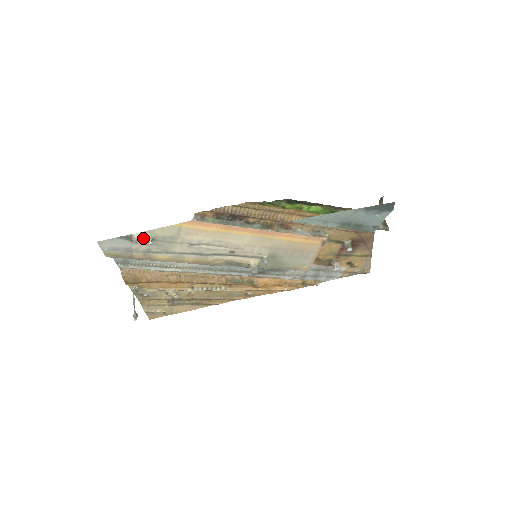
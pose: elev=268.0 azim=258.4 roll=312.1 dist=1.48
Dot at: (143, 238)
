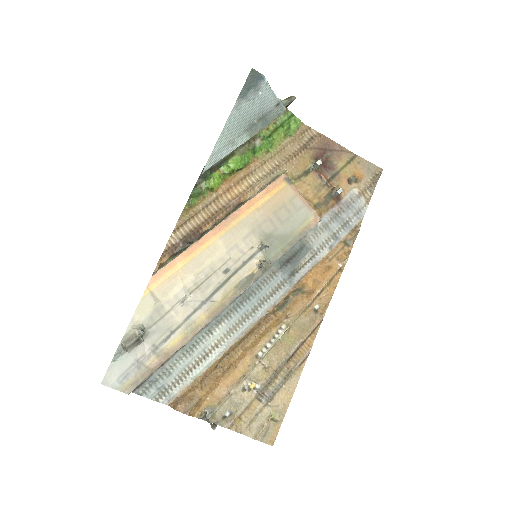
Dot at: (131, 335)
